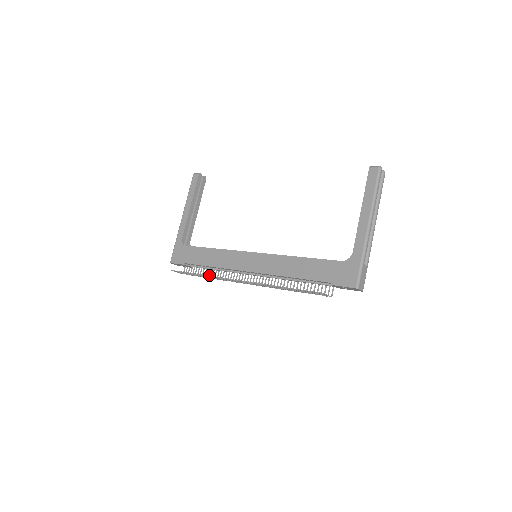
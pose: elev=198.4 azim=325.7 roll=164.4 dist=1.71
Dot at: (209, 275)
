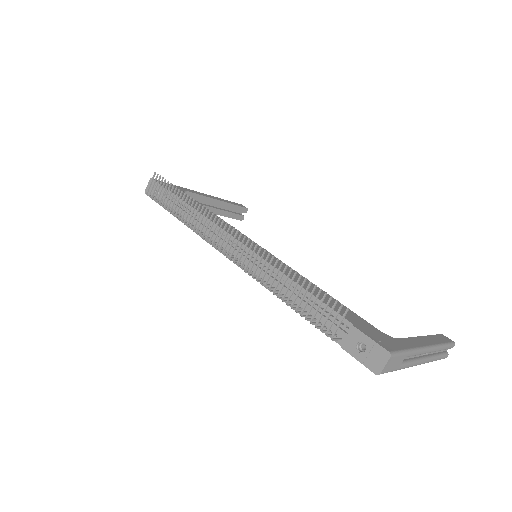
Dot at: occluded
